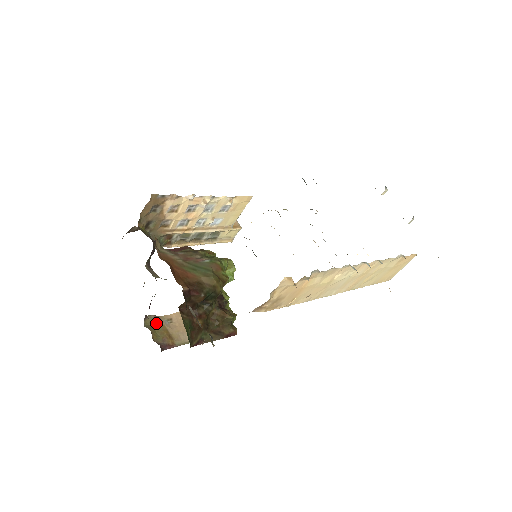
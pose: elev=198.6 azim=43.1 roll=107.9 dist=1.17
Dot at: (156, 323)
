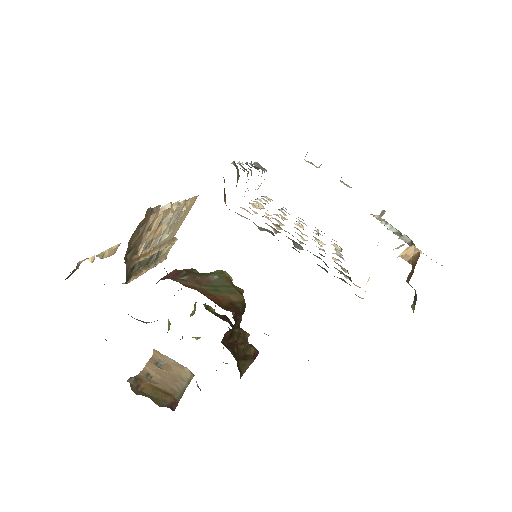
Dot at: (140, 385)
